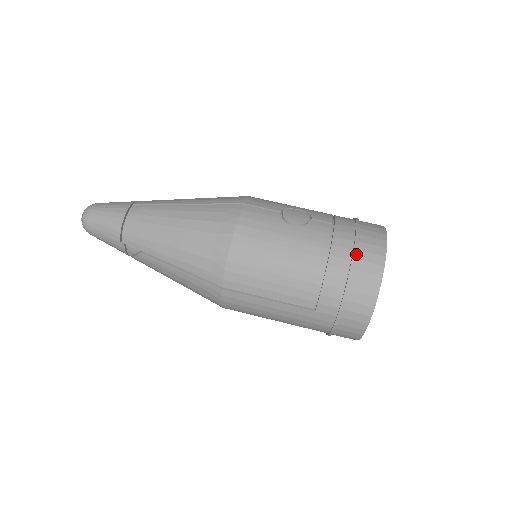
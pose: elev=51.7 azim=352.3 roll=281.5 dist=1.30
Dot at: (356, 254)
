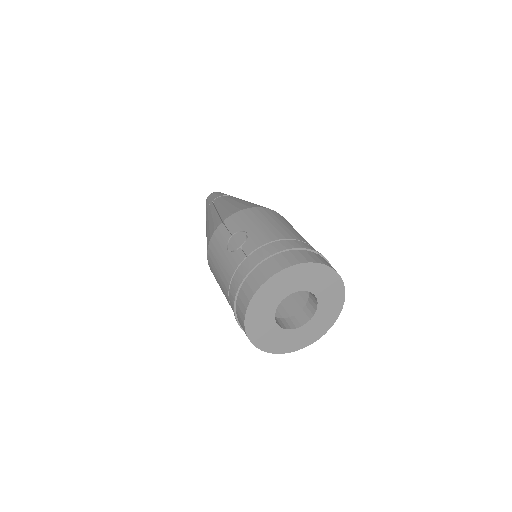
Dot at: (239, 290)
